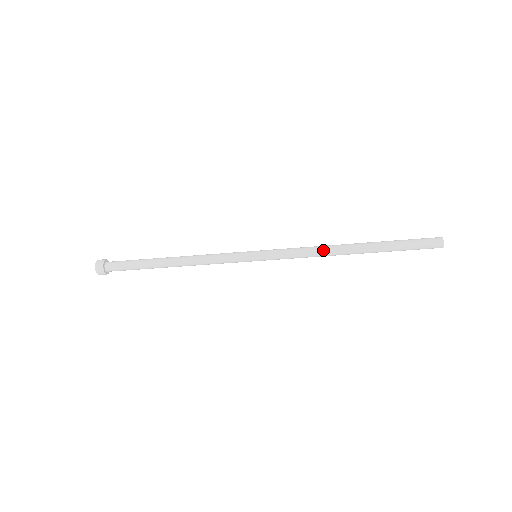
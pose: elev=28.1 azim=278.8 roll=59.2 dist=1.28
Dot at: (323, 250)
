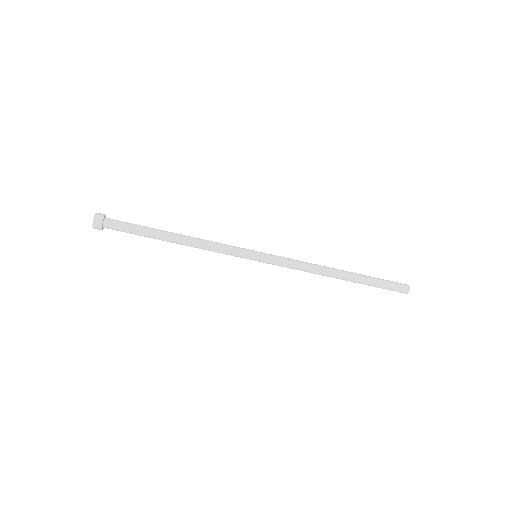
Dot at: (316, 265)
